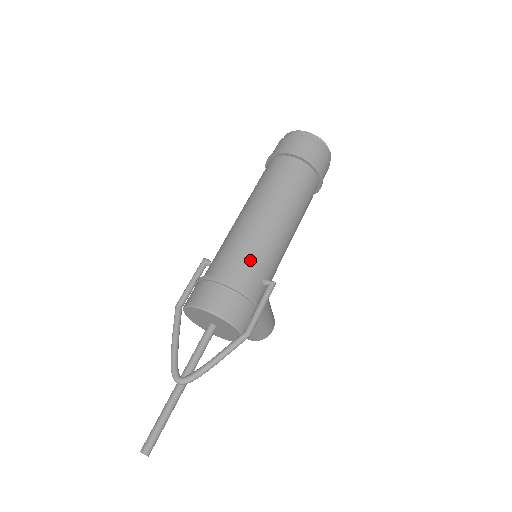
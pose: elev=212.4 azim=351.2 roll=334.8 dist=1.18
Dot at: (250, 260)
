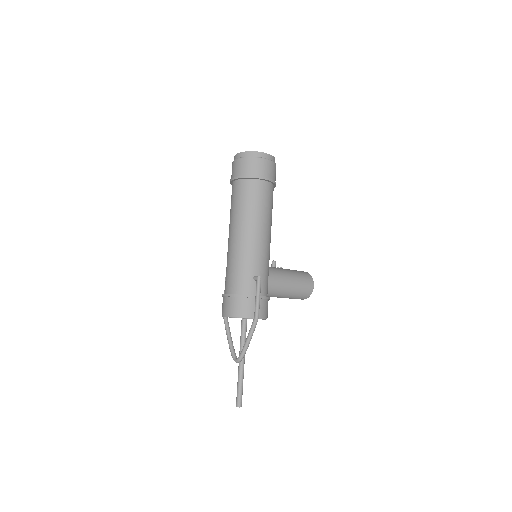
Dot at: (238, 271)
